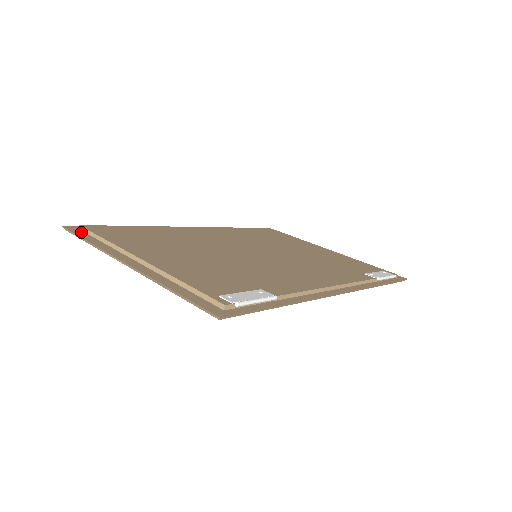
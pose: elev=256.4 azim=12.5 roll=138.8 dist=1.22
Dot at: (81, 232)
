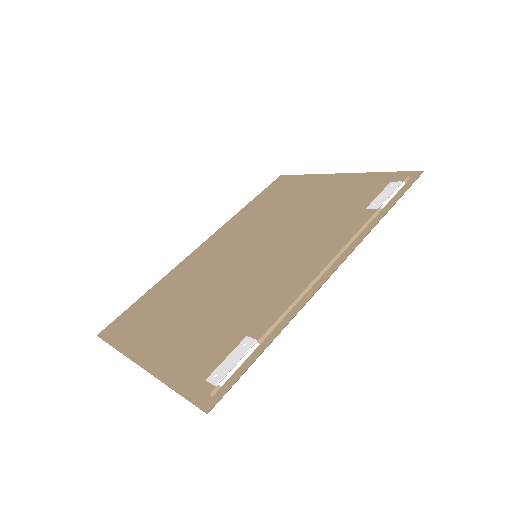
Dot at: (110, 335)
